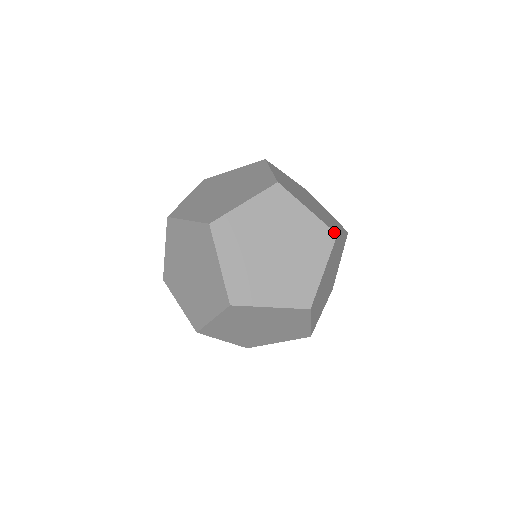
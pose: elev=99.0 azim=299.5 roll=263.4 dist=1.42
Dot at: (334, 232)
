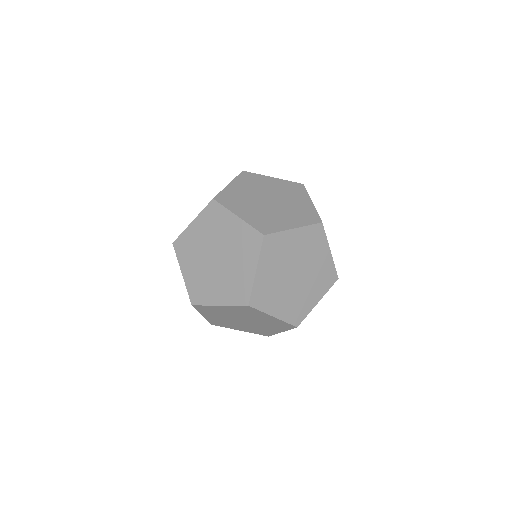
Dot at: (321, 220)
